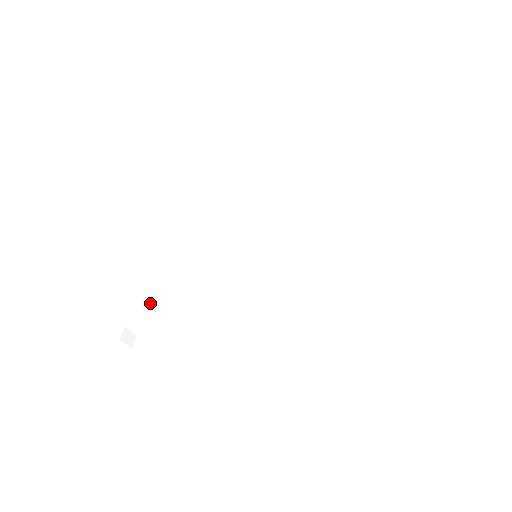
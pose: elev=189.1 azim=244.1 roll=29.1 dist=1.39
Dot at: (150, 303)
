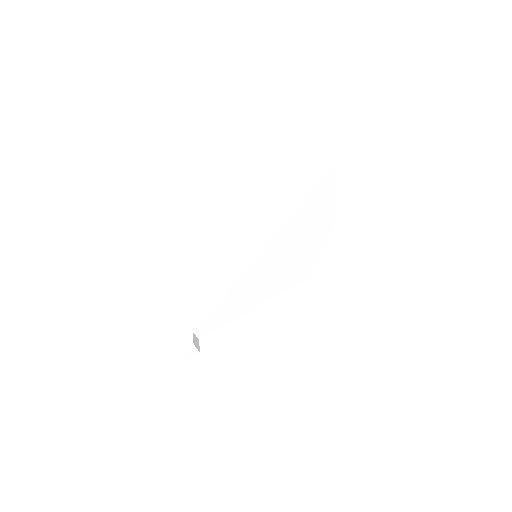
Dot at: (209, 307)
